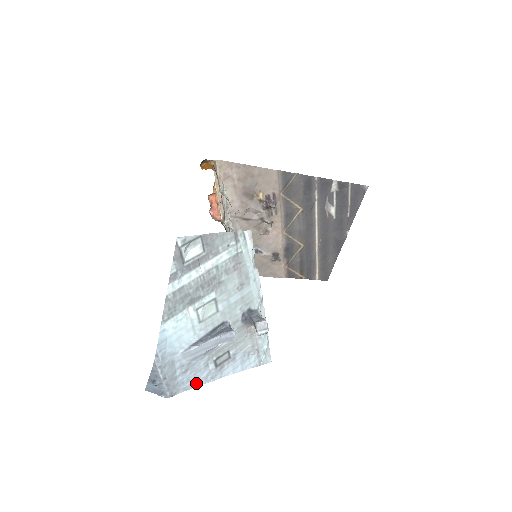
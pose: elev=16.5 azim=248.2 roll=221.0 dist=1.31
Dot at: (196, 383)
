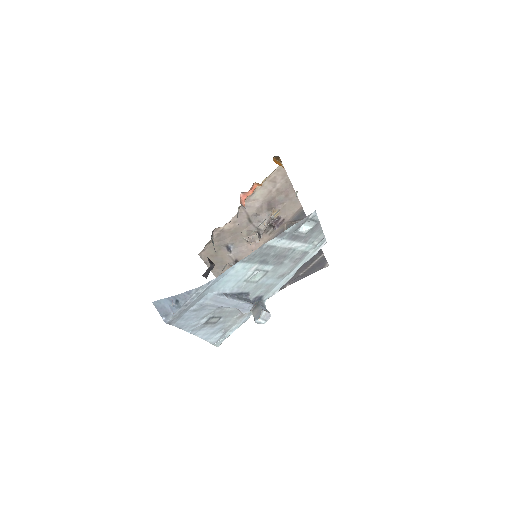
Dot at: (184, 326)
